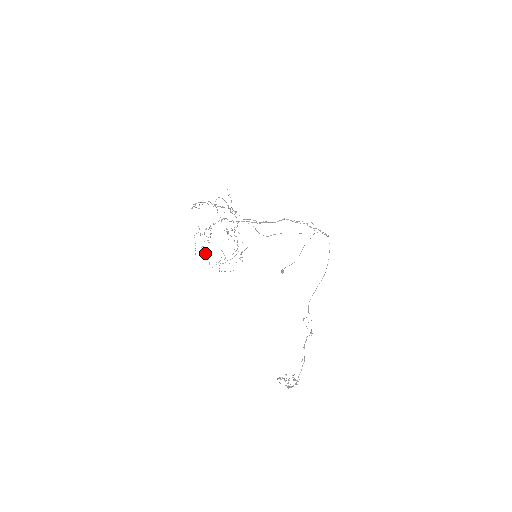
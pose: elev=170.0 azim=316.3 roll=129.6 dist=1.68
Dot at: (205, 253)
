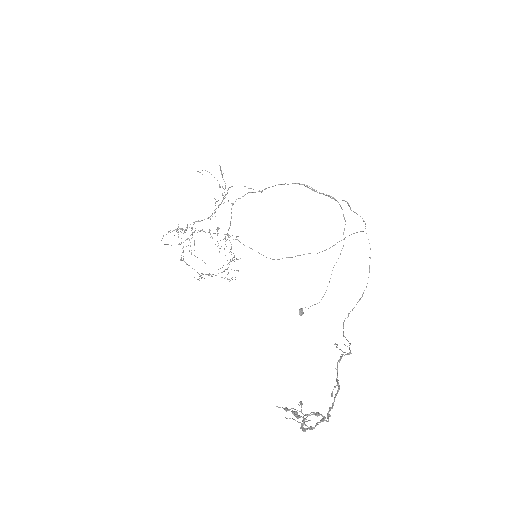
Dot at: (181, 258)
